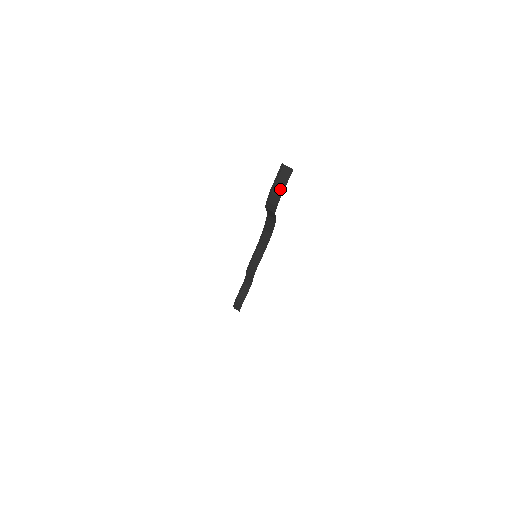
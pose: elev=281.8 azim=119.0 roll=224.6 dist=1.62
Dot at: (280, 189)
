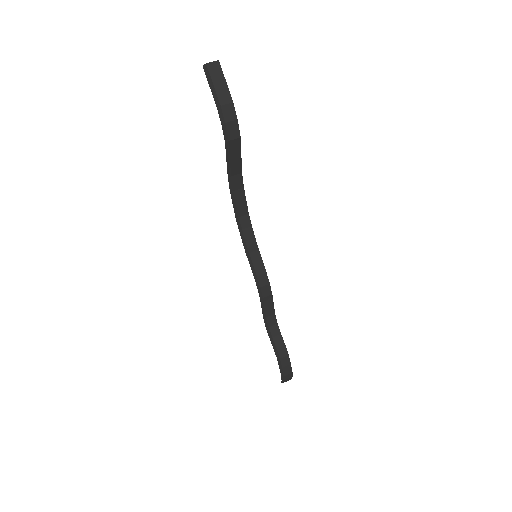
Dot at: (225, 93)
